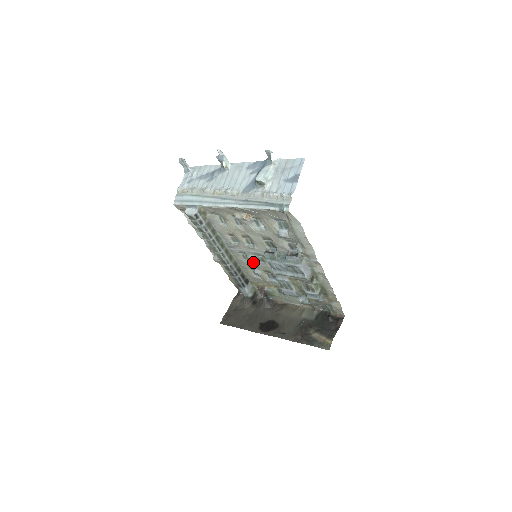
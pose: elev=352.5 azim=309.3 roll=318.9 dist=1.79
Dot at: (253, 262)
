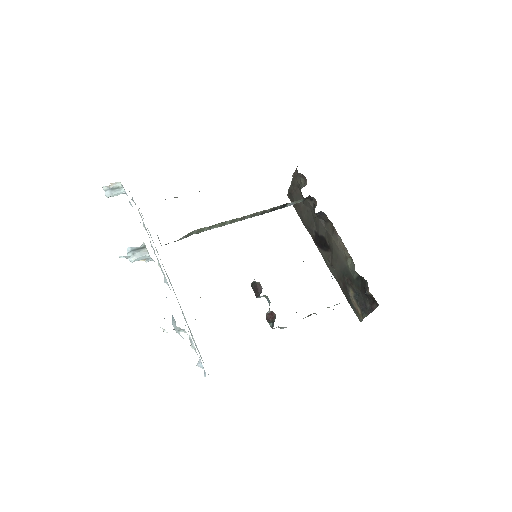
Dot at: occluded
